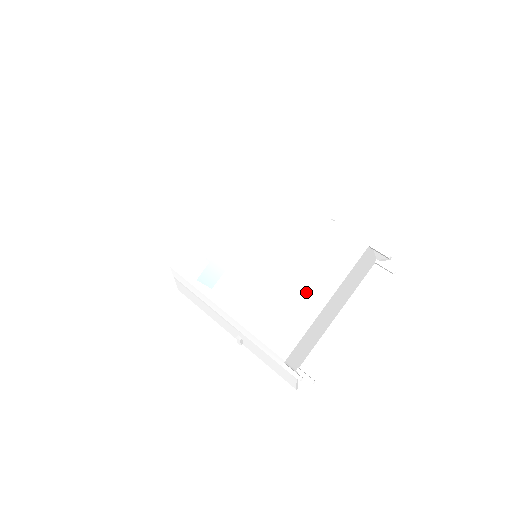
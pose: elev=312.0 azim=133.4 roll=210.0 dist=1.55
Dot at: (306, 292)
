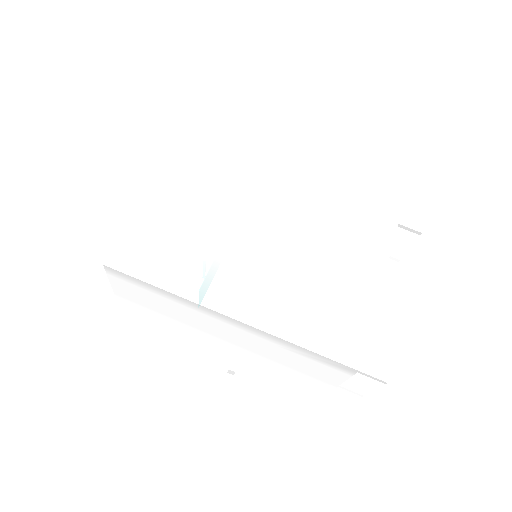
Dot at: (353, 280)
